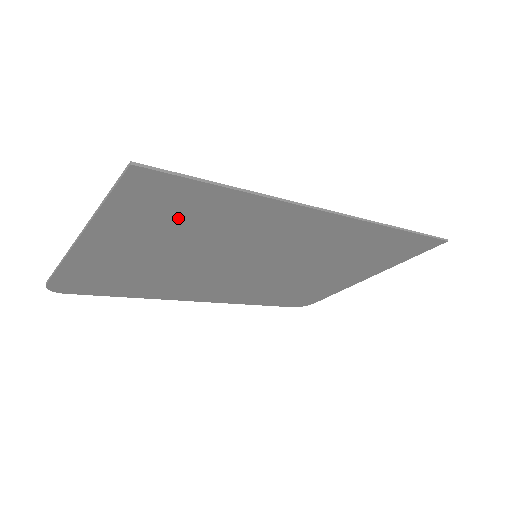
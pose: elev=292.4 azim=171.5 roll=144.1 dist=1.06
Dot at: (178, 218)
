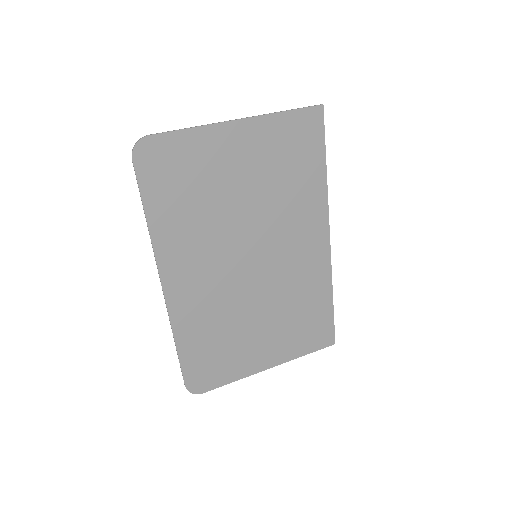
Dot at: (289, 160)
